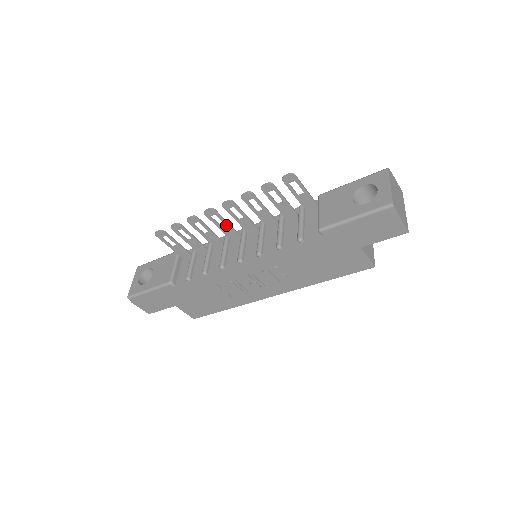
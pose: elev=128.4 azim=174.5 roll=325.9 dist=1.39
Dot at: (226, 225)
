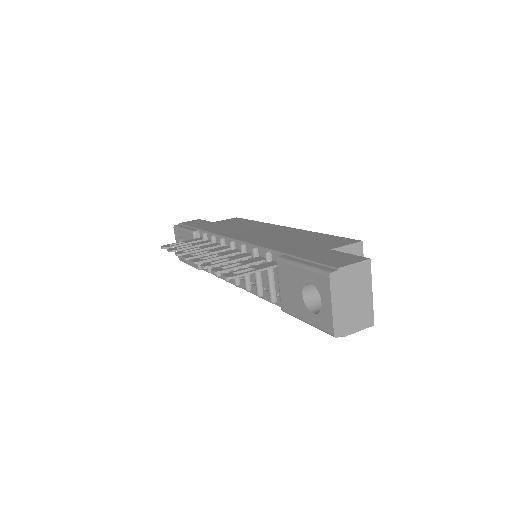
Dot at: (210, 253)
